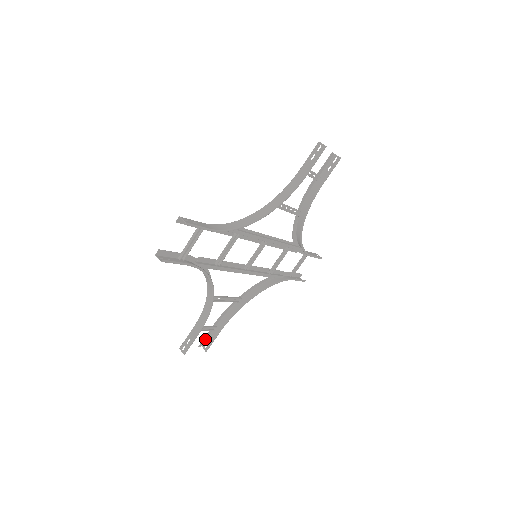
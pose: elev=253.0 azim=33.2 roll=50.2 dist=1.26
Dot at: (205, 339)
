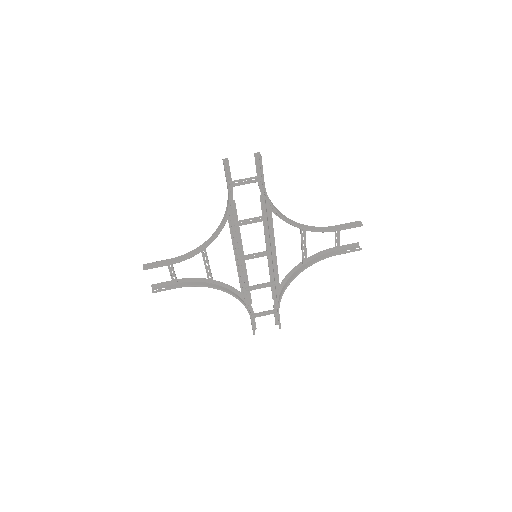
Dot at: (160, 285)
